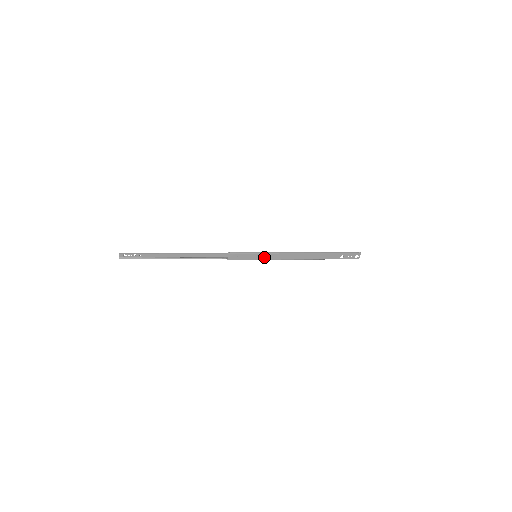
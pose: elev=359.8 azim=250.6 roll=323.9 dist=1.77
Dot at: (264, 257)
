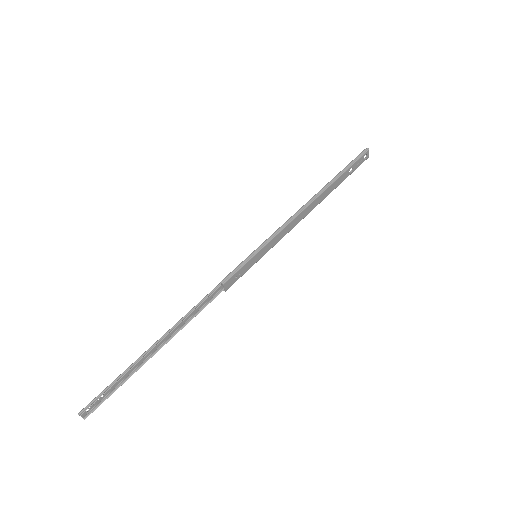
Dot at: (266, 249)
